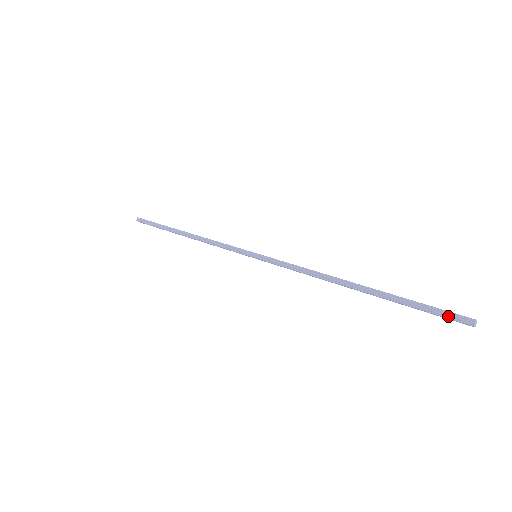
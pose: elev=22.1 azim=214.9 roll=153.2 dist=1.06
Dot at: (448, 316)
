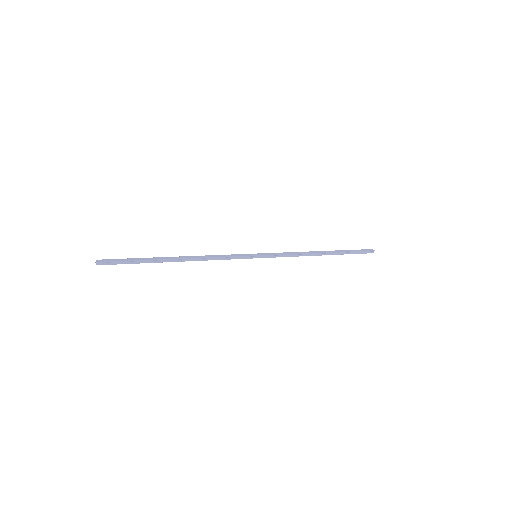
Dot at: (365, 253)
